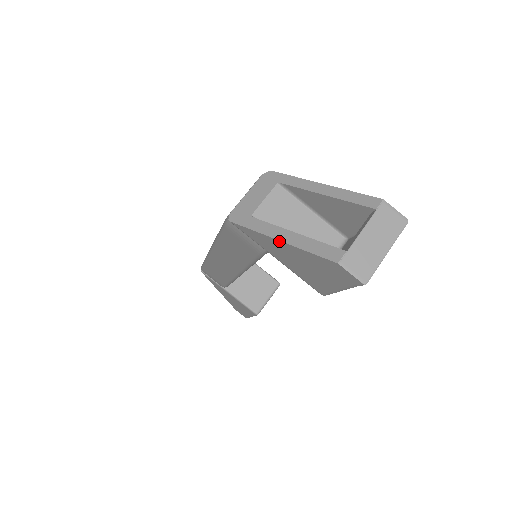
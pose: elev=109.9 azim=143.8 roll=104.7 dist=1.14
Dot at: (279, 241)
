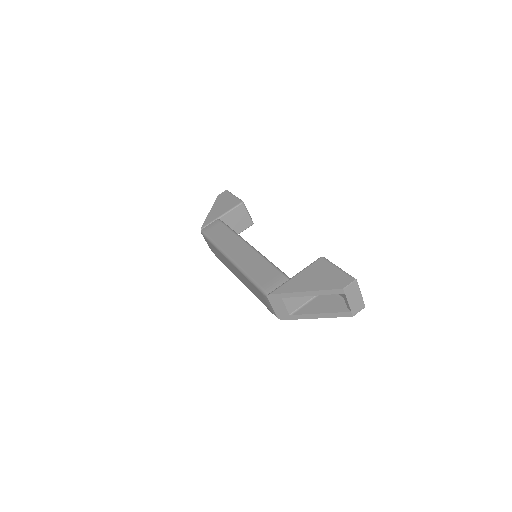
Dot at: (317, 318)
